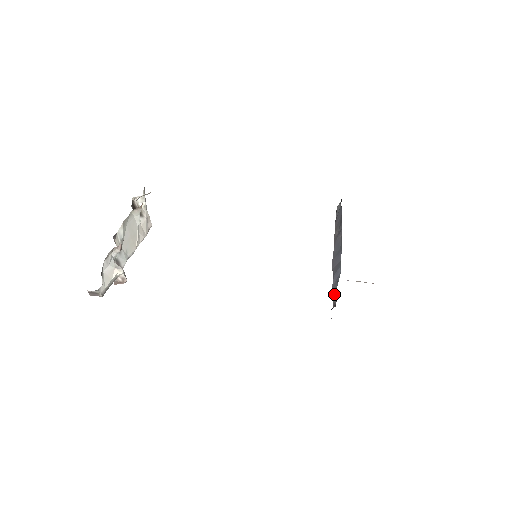
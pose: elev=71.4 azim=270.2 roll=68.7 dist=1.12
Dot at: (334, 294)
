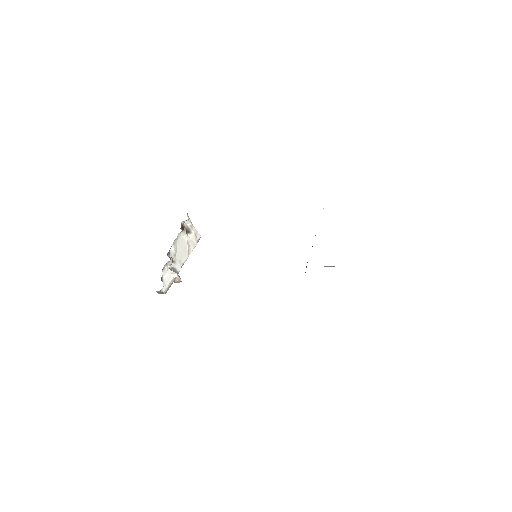
Dot at: occluded
